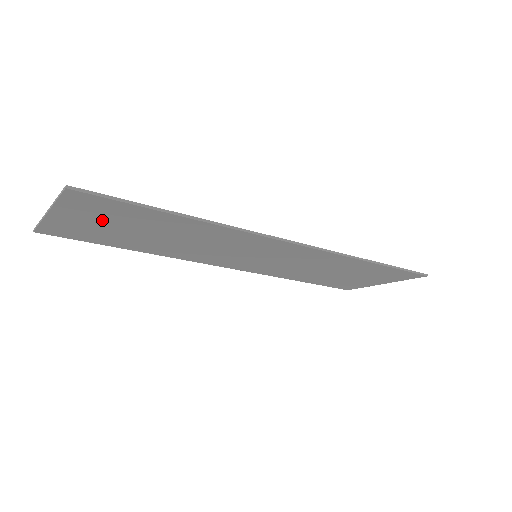
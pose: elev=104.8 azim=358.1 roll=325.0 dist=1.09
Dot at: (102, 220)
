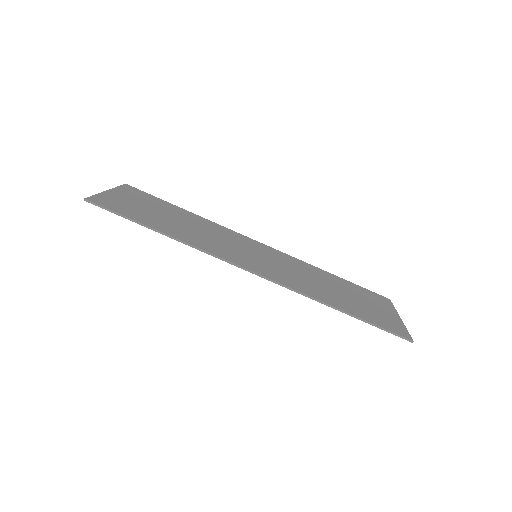
Dot at: (133, 206)
